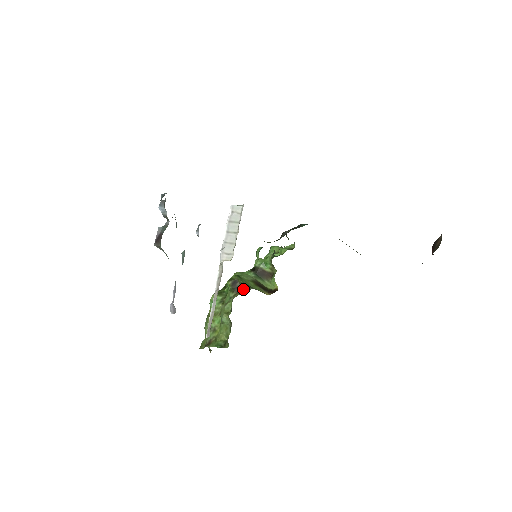
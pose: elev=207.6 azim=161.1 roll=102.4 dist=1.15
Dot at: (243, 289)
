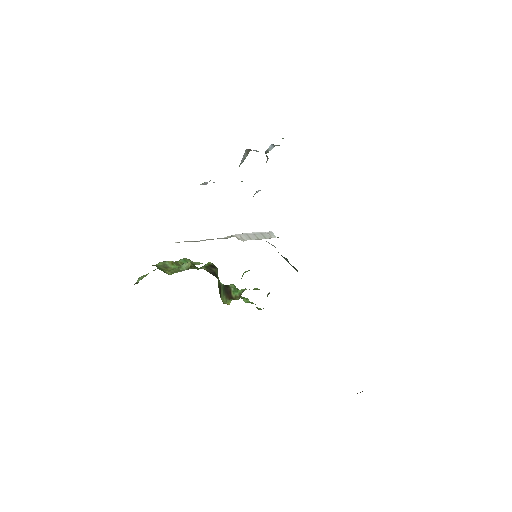
Dot at: (214, 274)
